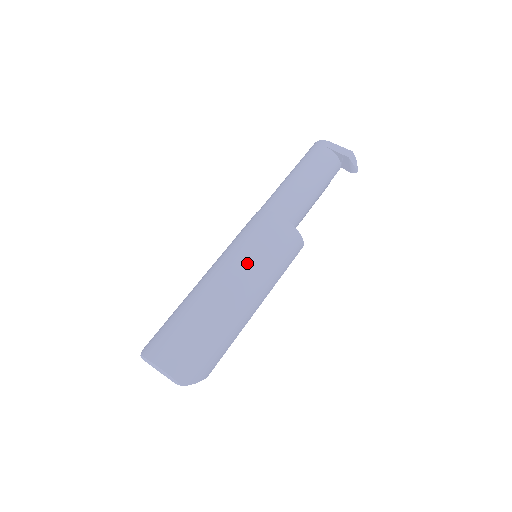
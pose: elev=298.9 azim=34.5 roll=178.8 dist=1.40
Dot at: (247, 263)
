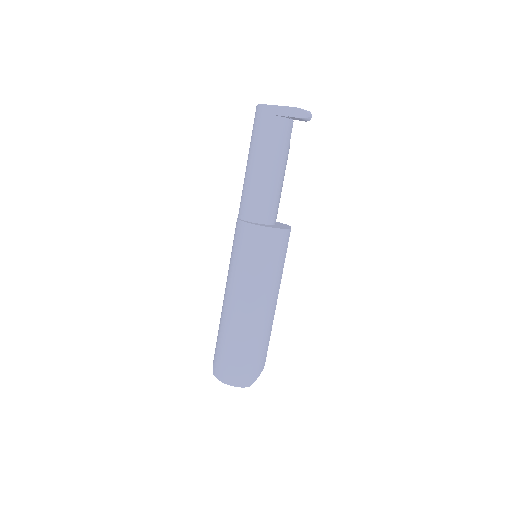
Dot at: (249, 282)
